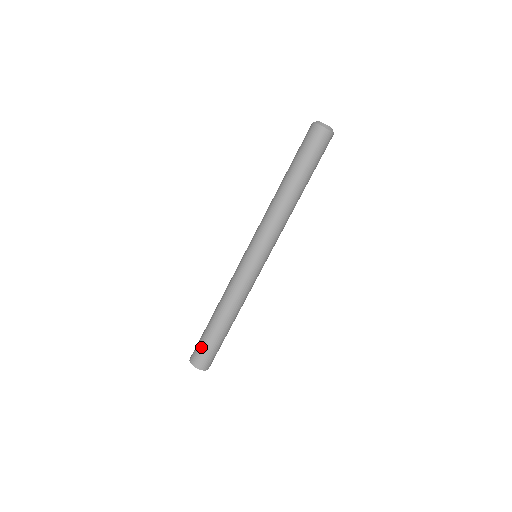
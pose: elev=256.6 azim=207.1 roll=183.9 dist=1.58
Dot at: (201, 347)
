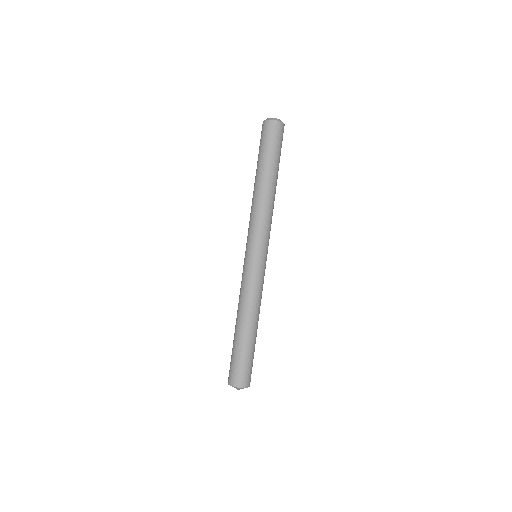
Dot at: (244, 365)
